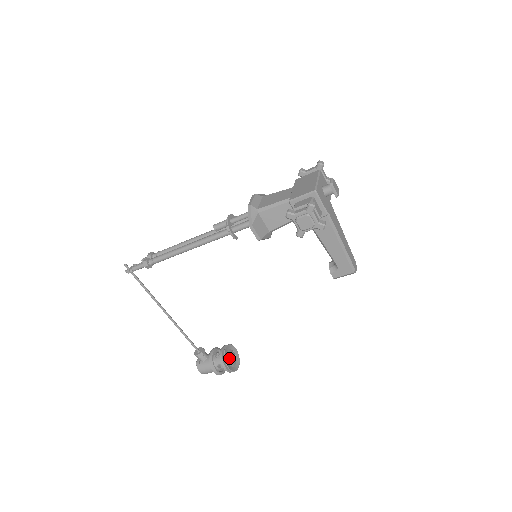
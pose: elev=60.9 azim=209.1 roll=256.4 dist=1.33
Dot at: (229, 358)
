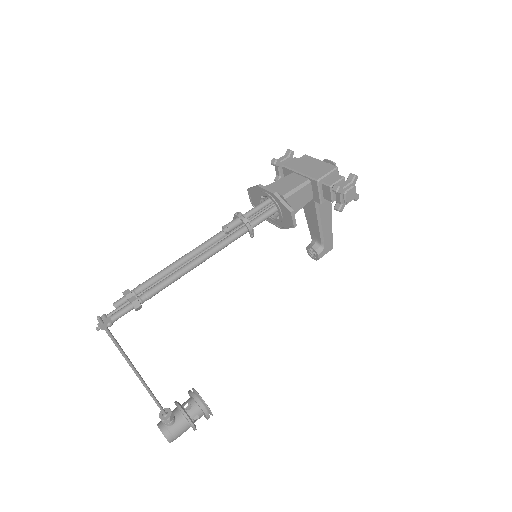
Dot at: occluded
